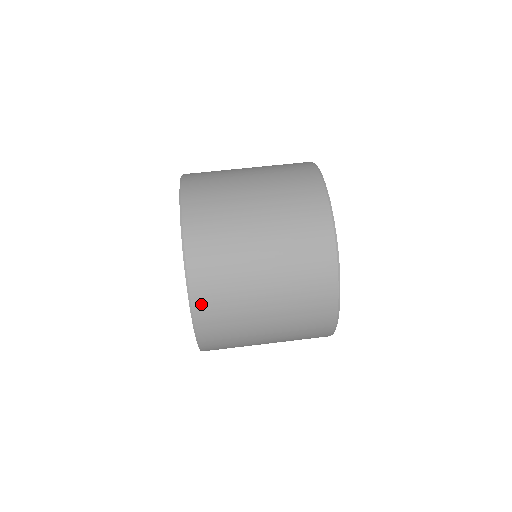
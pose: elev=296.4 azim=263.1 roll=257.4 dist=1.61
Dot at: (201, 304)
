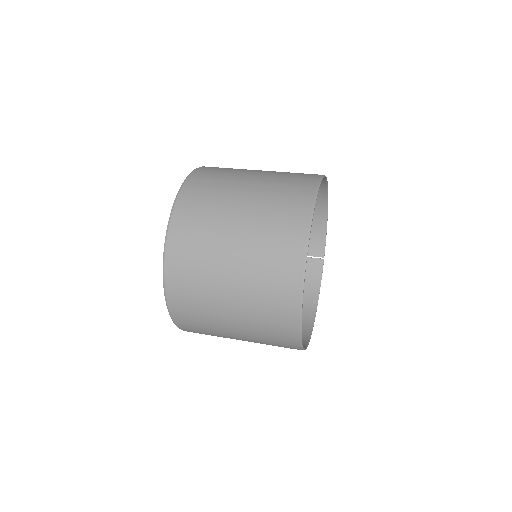
Dot at: (177, 310)
